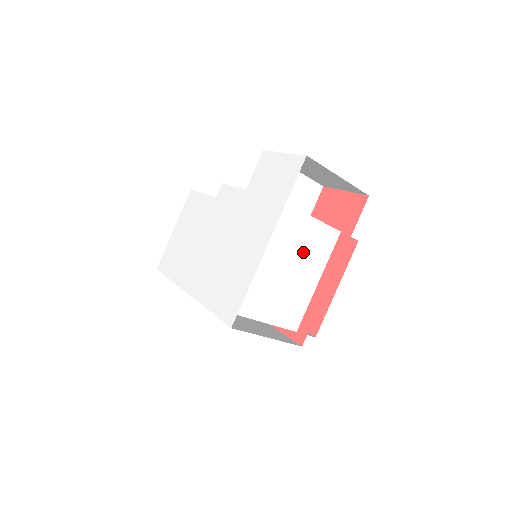
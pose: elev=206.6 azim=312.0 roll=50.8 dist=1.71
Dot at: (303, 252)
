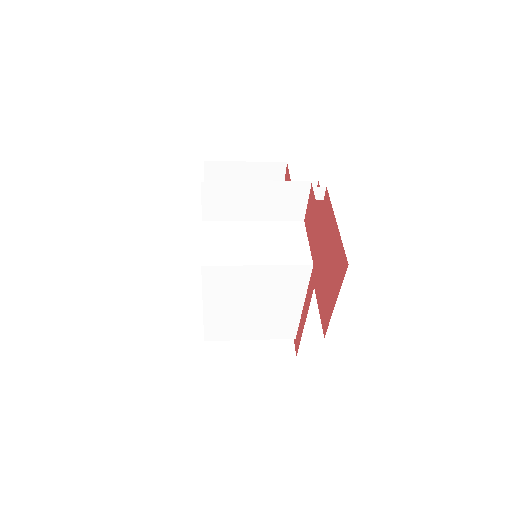
Dot at: (266, 291)
